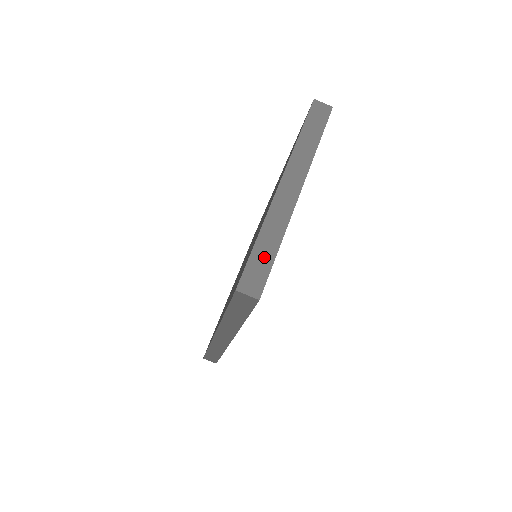
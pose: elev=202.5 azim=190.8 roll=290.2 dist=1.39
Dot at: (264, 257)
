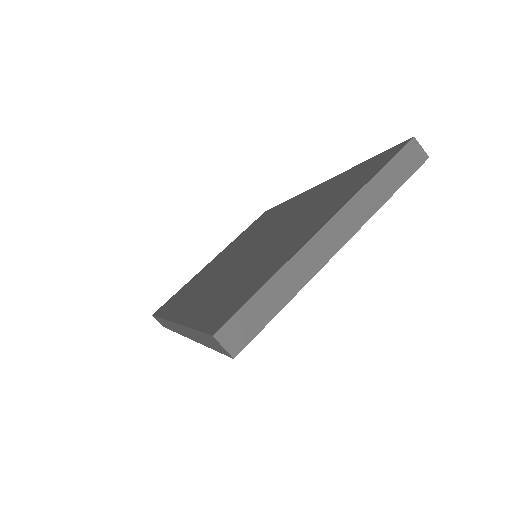
Dot at: (264, 309)
